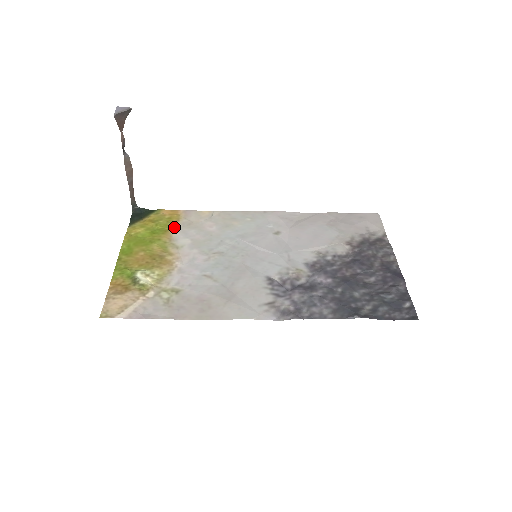
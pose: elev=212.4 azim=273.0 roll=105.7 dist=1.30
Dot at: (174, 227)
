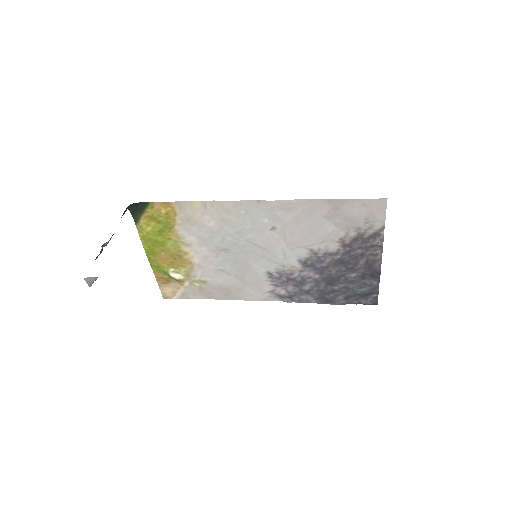
Dot at: (175, 224)
